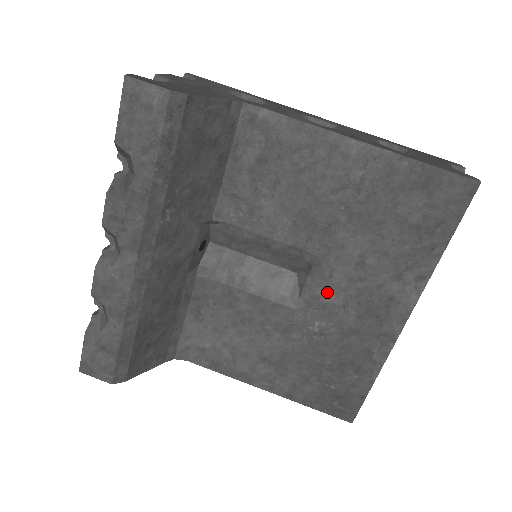
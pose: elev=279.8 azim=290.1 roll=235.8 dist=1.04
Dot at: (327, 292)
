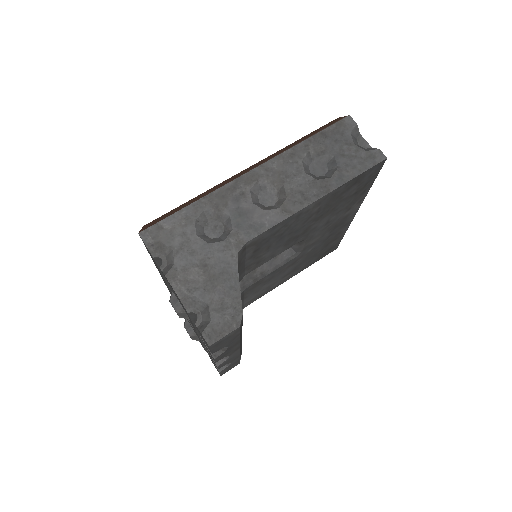
Dot at: (312, 241)
